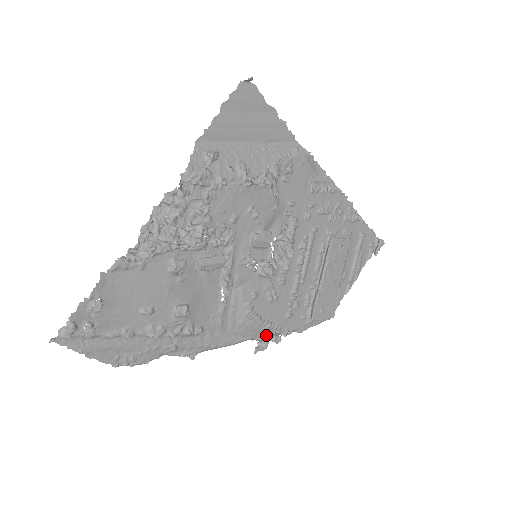
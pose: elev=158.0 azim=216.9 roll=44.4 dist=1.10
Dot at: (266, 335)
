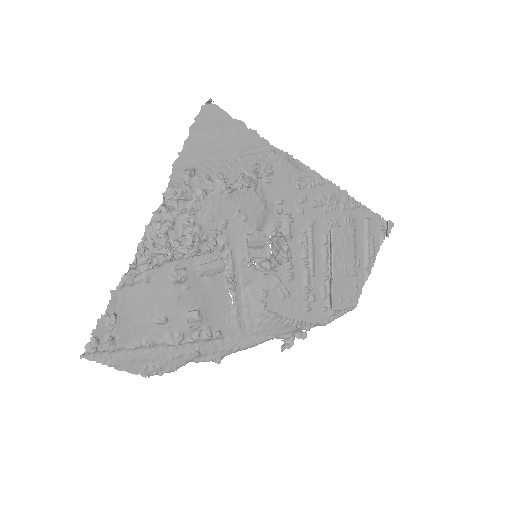
Dot at: (289, 332)
